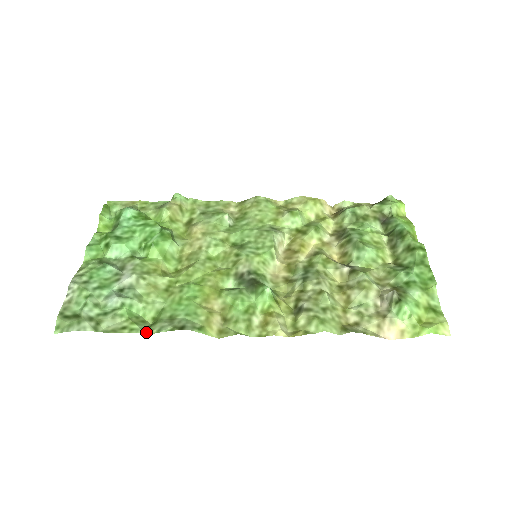
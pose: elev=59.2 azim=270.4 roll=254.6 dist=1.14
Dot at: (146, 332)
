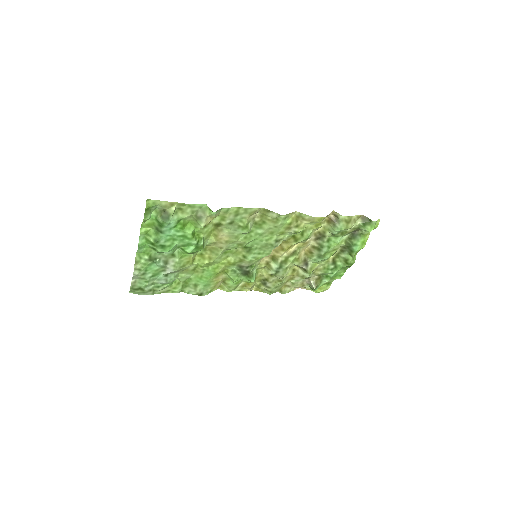
Dot at: (181, 291)
